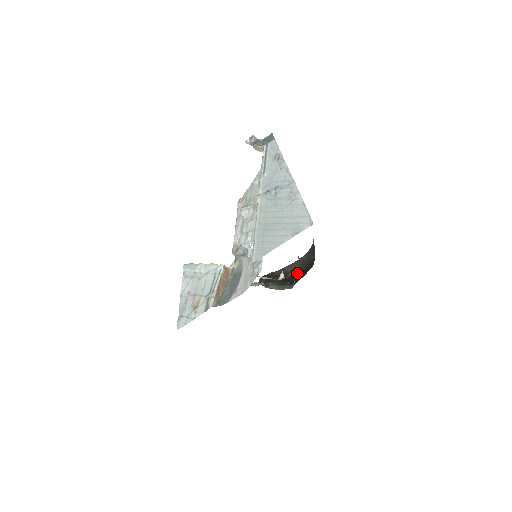
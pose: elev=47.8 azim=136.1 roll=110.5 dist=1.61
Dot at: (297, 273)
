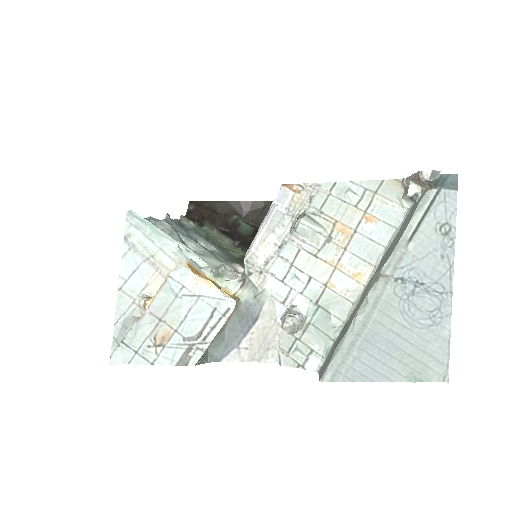
Dot at: (245, 221)
